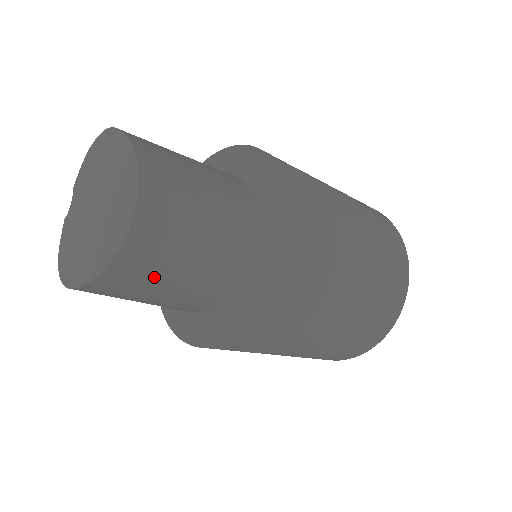
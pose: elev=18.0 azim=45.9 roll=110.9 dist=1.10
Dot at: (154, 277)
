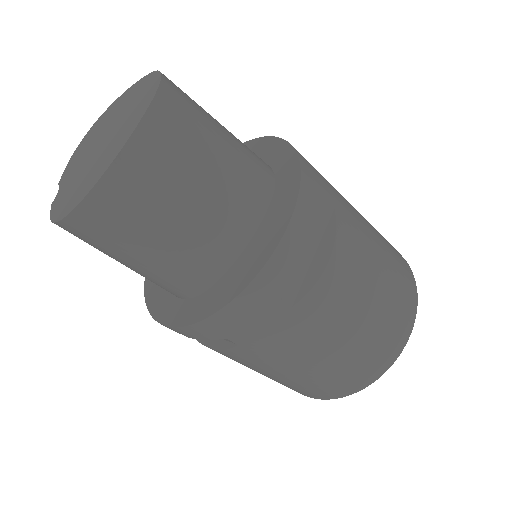
Dot at: (185, 157)
